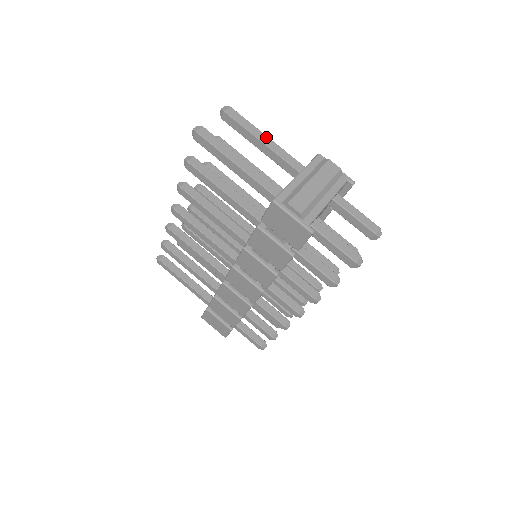
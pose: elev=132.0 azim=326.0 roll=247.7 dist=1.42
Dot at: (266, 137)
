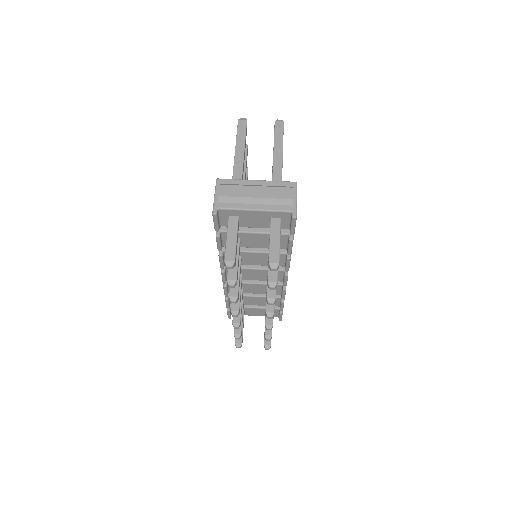
Dot at: (281, 152)
